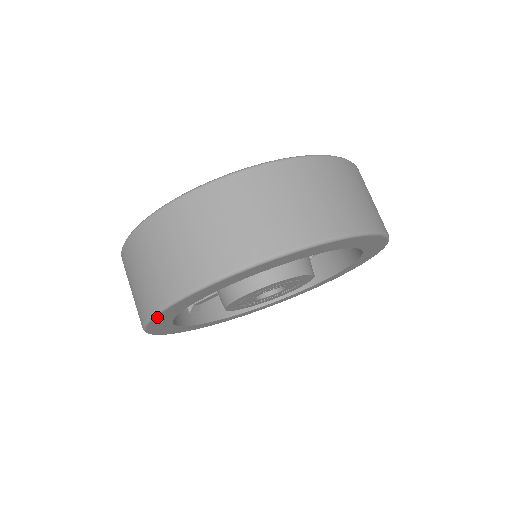
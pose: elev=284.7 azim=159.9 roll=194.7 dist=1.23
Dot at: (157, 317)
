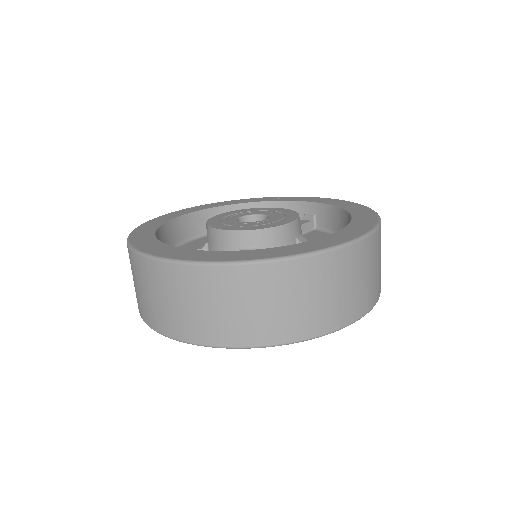
Dot at: (227, 346)
